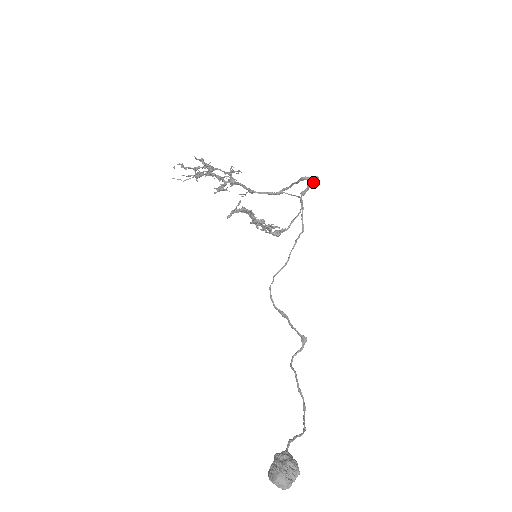
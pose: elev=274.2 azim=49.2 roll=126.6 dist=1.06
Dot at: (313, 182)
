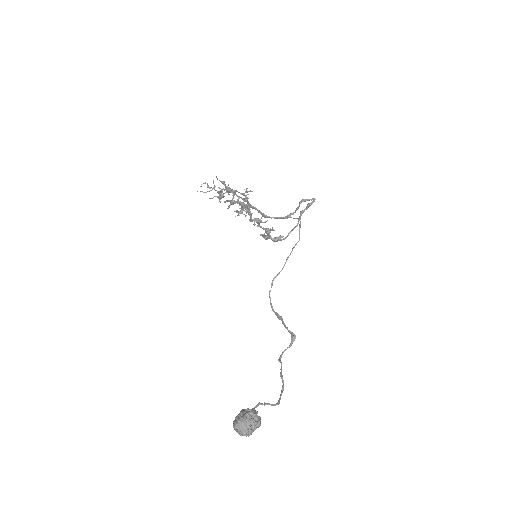
Dot at: (311, 203)
